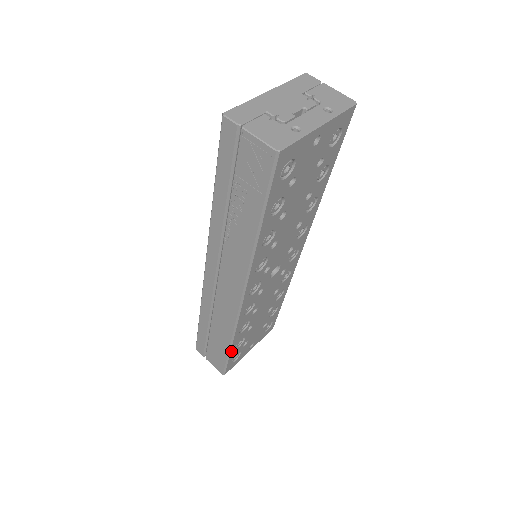
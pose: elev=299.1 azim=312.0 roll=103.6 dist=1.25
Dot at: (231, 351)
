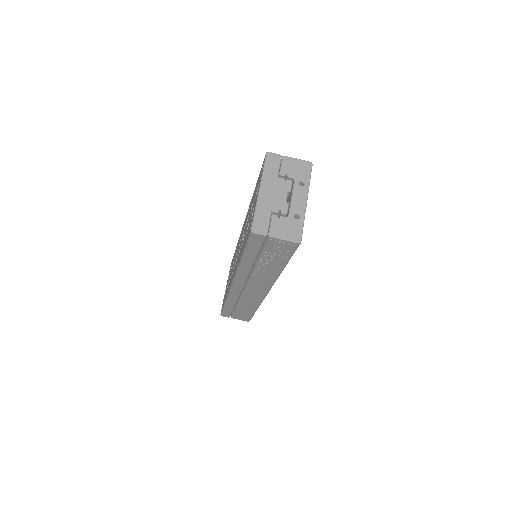
Dot at: occluded
